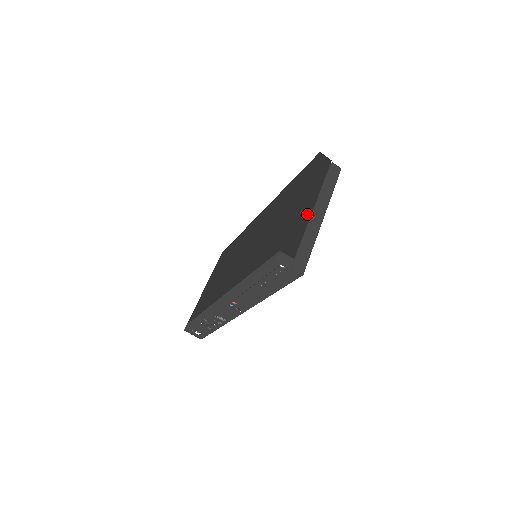
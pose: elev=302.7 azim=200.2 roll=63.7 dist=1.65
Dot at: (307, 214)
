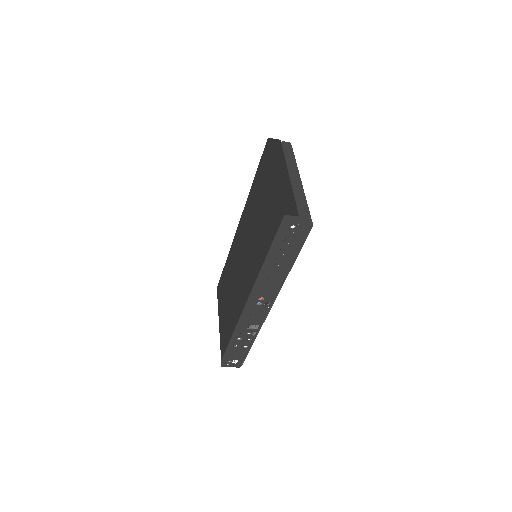
Dot at: (287, 182)
